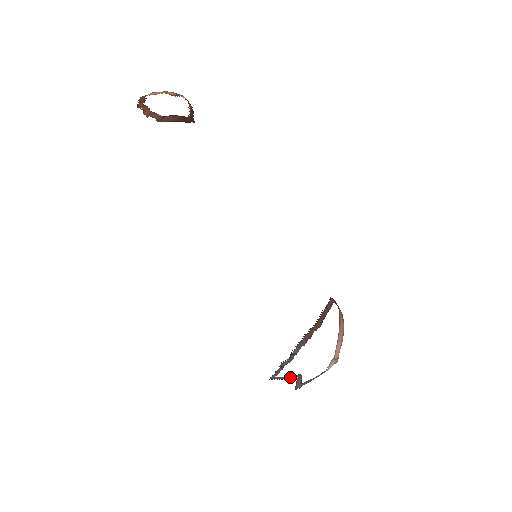
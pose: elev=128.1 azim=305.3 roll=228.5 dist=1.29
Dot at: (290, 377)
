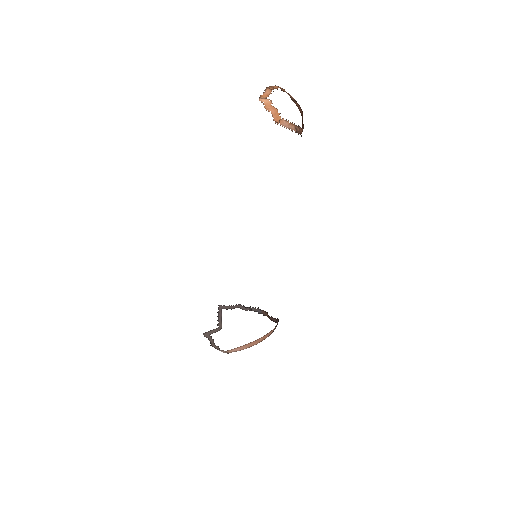
Dot at: (219, 321)
